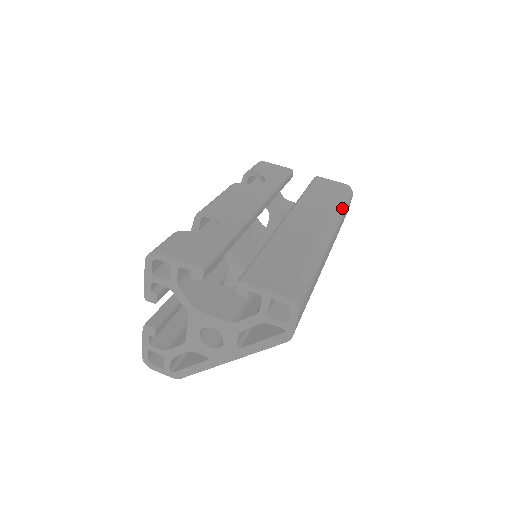
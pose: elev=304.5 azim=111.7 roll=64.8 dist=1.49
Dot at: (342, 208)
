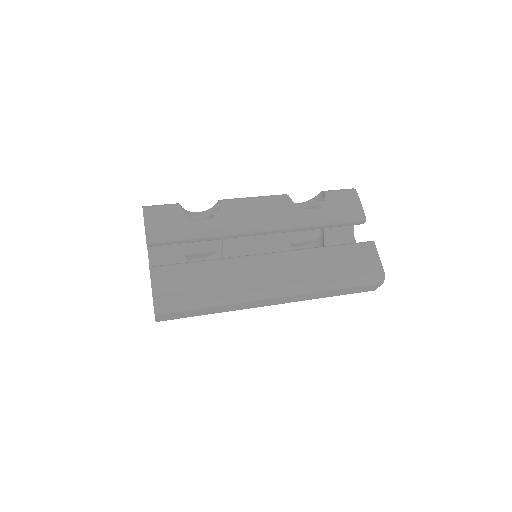
Dot at: (332, 285)
